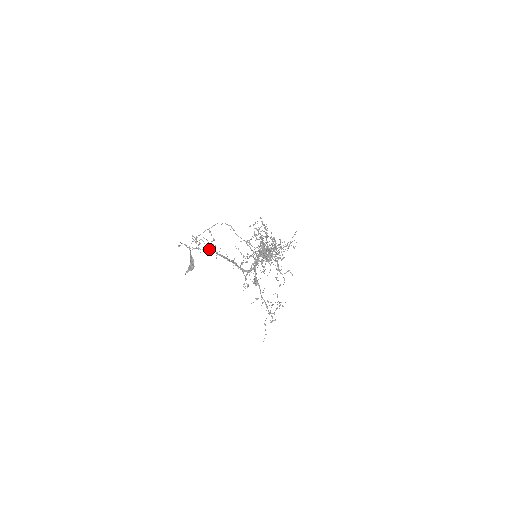
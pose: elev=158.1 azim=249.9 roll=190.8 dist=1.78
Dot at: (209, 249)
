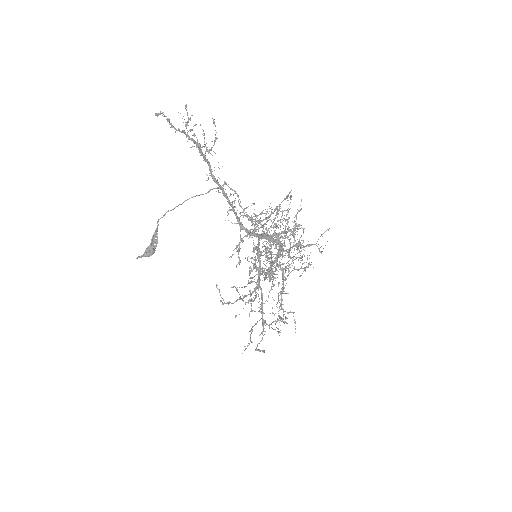
Dot at: (202, 152)
